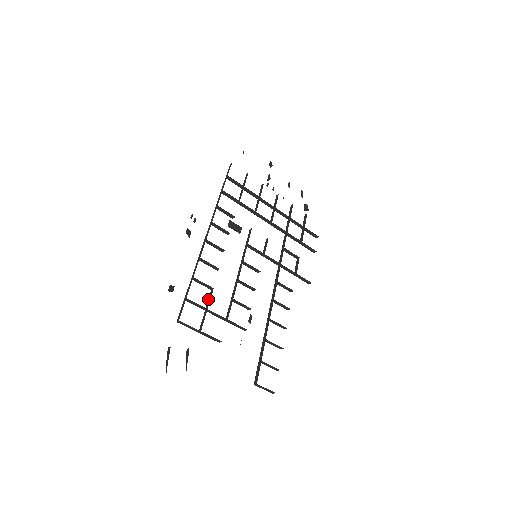
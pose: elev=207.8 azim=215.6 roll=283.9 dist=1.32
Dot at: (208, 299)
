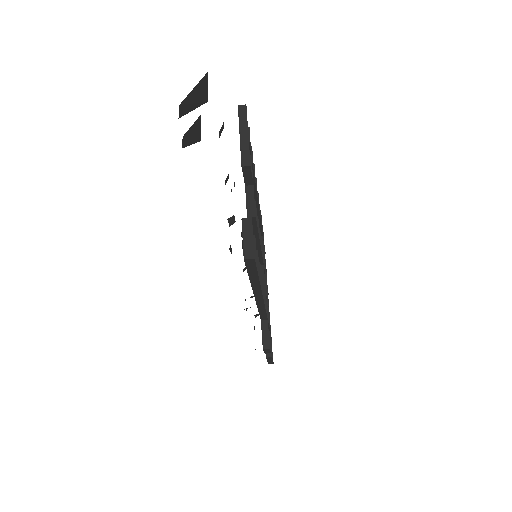
Dot at: occluded
